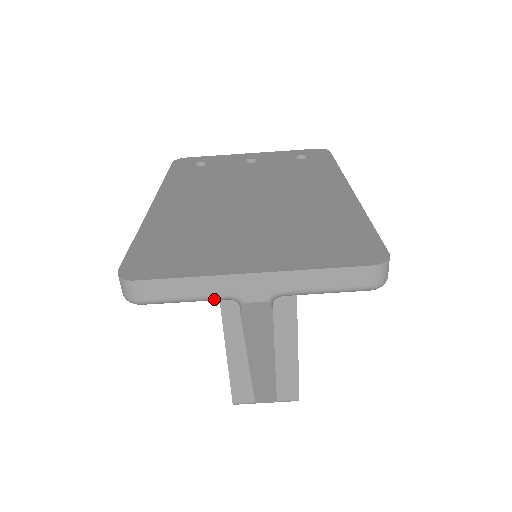
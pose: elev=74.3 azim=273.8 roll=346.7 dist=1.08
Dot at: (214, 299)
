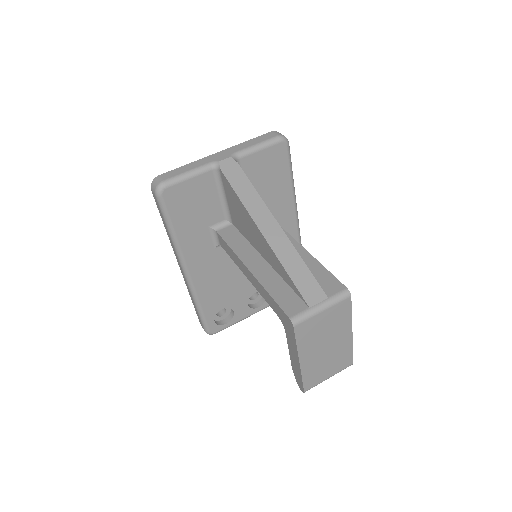
Dot at: (203, 167)
